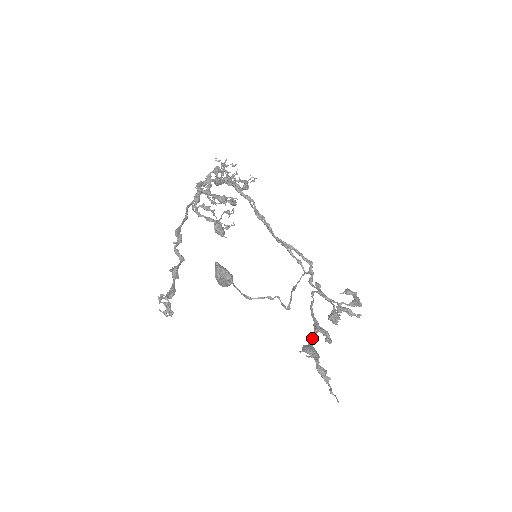
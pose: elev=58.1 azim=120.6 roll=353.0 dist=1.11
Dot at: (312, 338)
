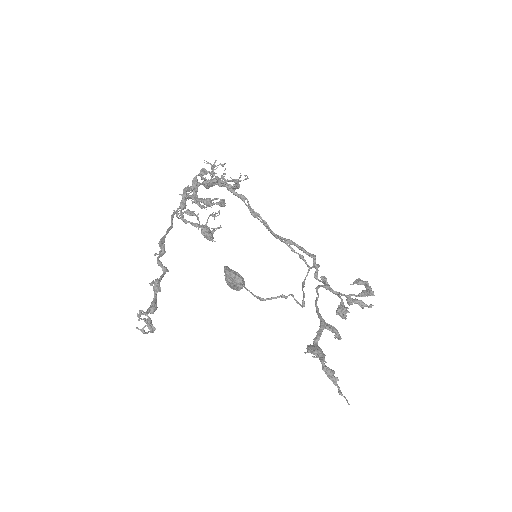
Dot at: (317, 337)
